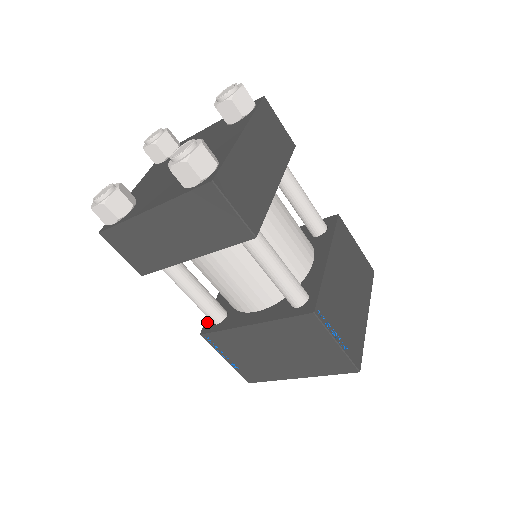
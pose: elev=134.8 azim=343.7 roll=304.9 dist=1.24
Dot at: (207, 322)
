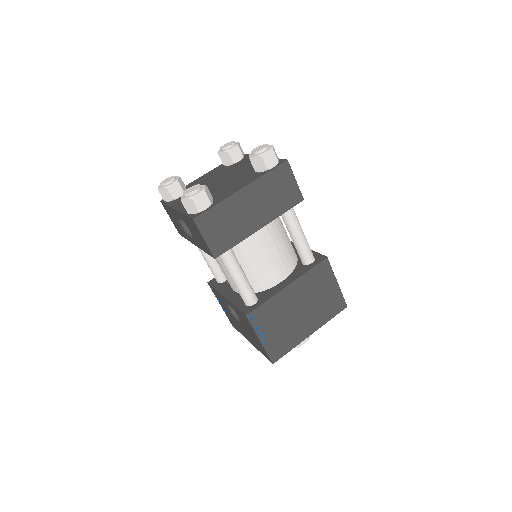
Dot at: (243, 309)
